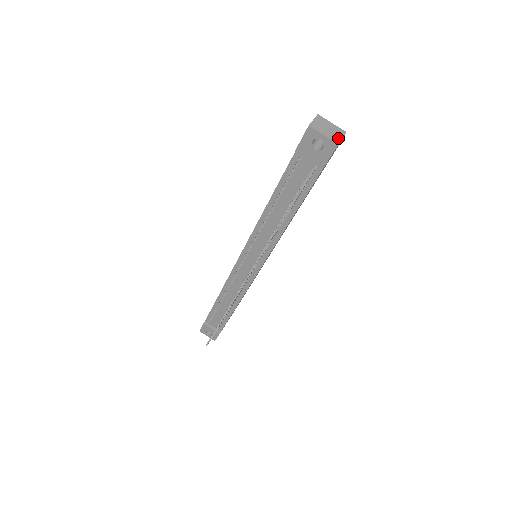
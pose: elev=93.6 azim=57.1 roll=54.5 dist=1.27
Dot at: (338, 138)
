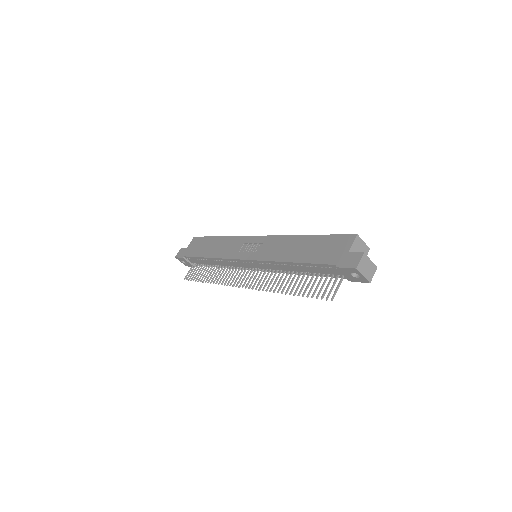
Dot at: (371, 276)
